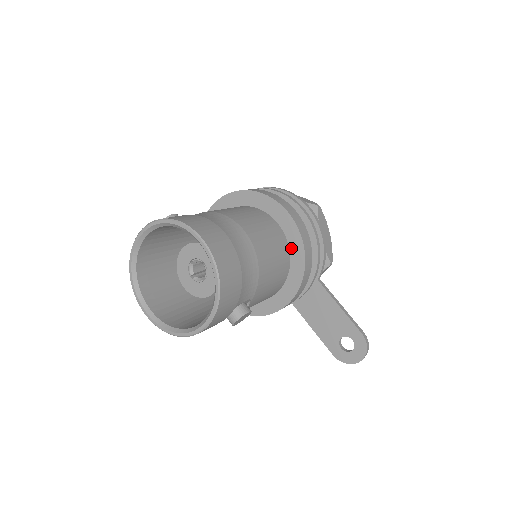
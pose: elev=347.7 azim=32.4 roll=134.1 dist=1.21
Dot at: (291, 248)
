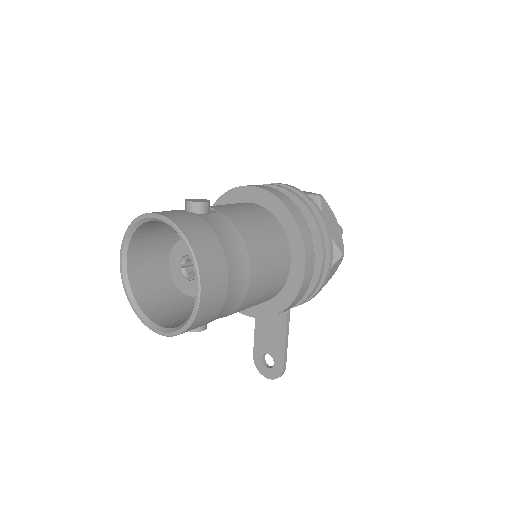
Dot at: (283, 291)
